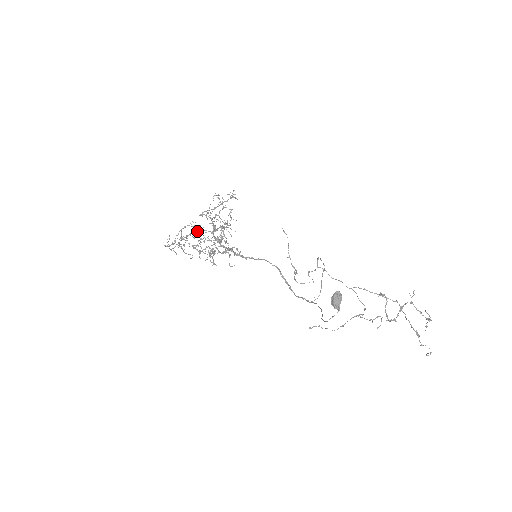
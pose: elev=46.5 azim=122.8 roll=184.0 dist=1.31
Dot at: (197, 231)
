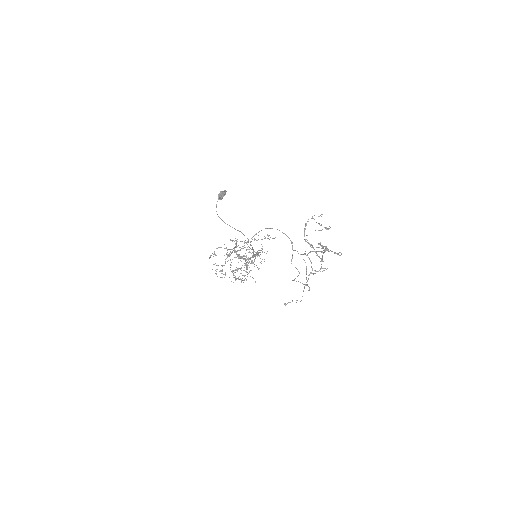
Dot at: (230, 254)
